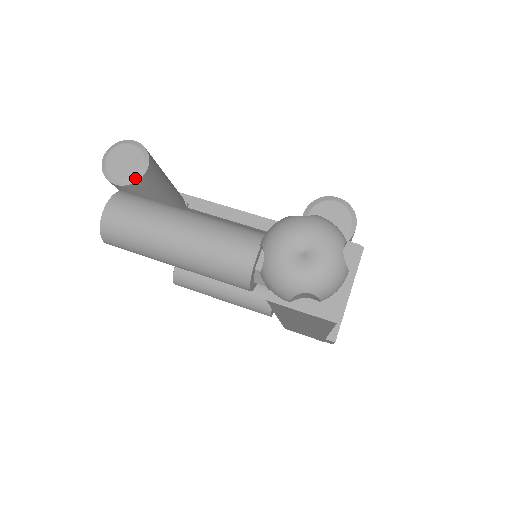
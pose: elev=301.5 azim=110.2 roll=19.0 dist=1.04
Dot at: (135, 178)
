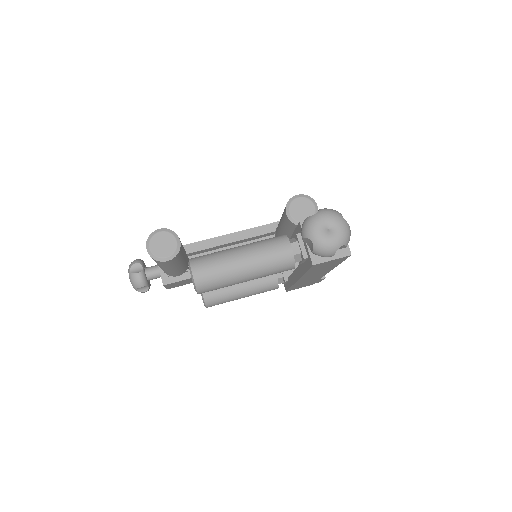
Dot at: (177, 250)
